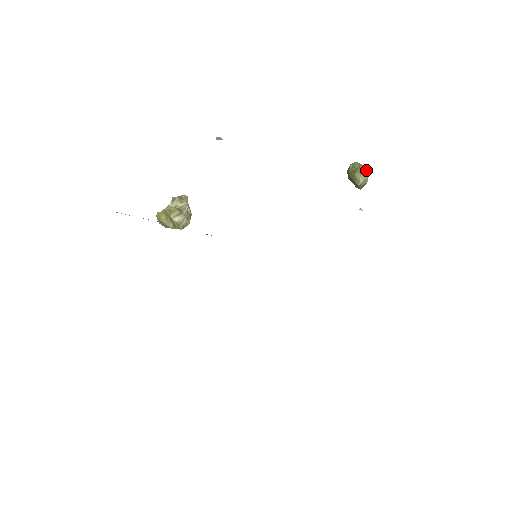
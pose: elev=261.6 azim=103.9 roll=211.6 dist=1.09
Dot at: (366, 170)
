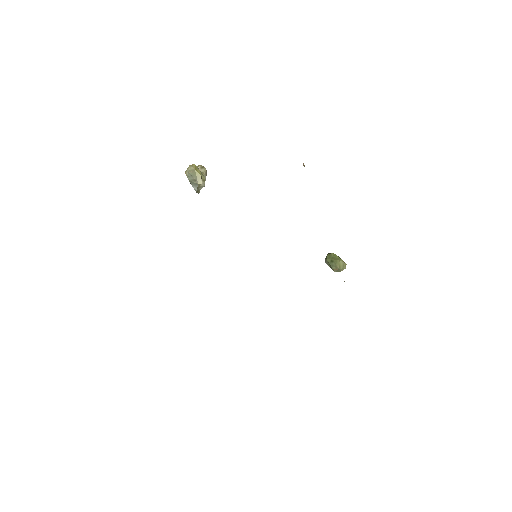
Dot at: occluded
